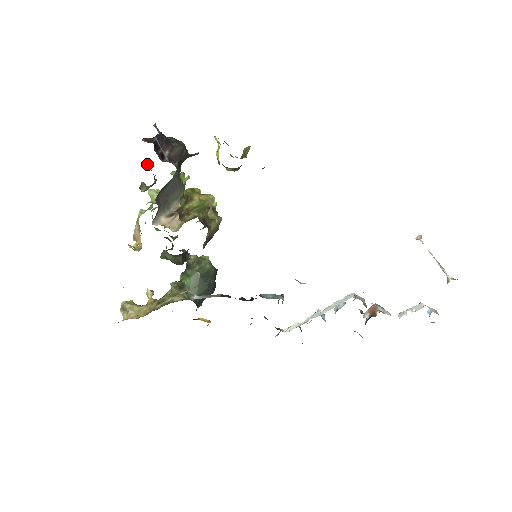
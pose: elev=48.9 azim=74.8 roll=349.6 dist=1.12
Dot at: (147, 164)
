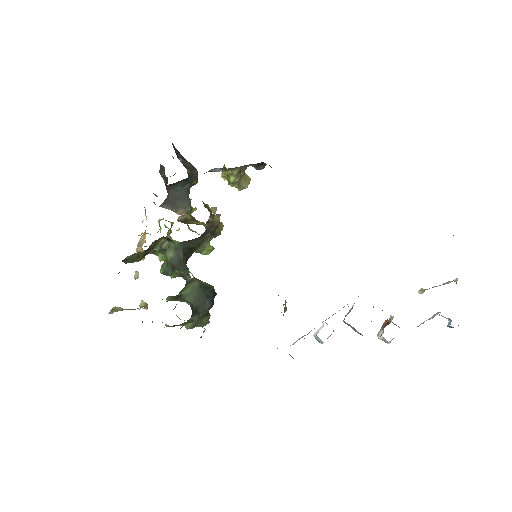
Dot at: (163, 170)
